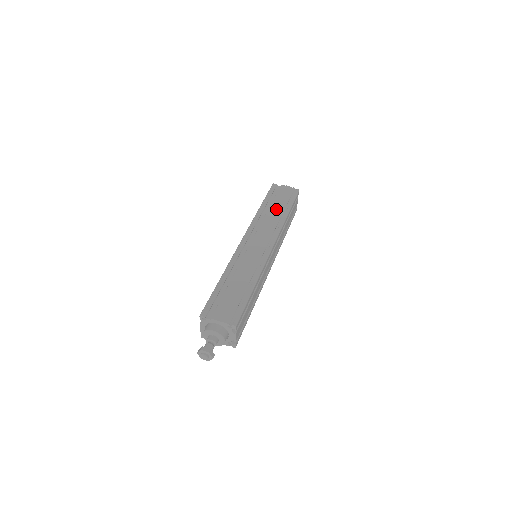
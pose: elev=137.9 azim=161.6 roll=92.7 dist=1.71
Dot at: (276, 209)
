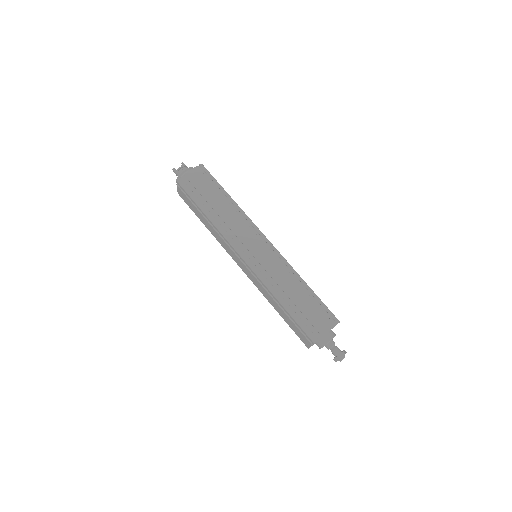
Dot at: (218, 203)
